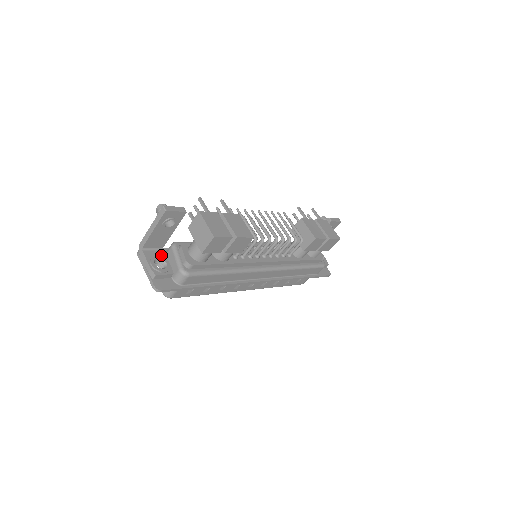
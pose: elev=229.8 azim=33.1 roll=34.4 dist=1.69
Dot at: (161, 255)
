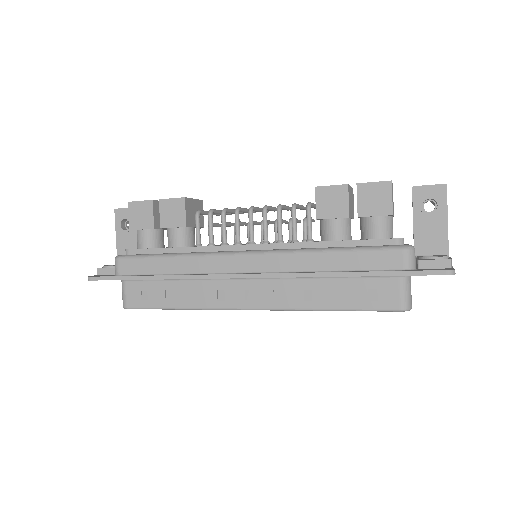
Dot at: occluded
